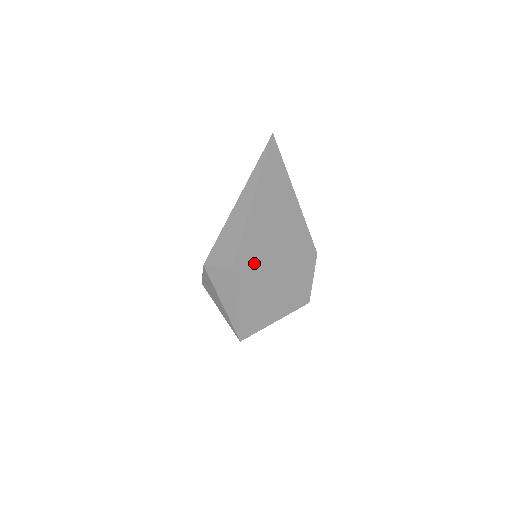
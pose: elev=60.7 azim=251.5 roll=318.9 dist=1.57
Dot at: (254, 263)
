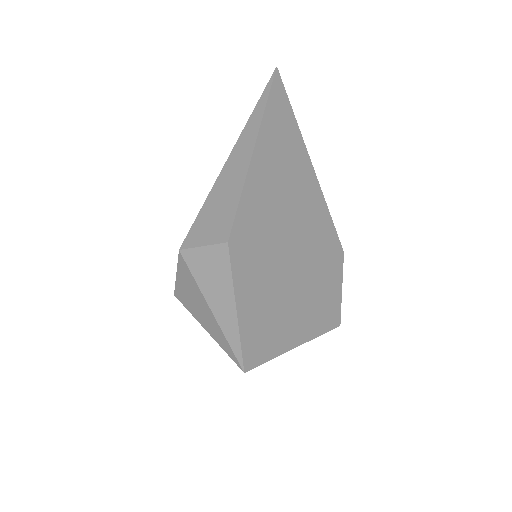
Dot at: (260, 242)
